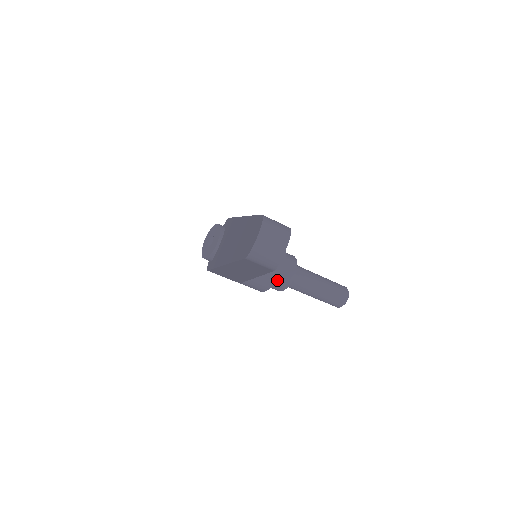
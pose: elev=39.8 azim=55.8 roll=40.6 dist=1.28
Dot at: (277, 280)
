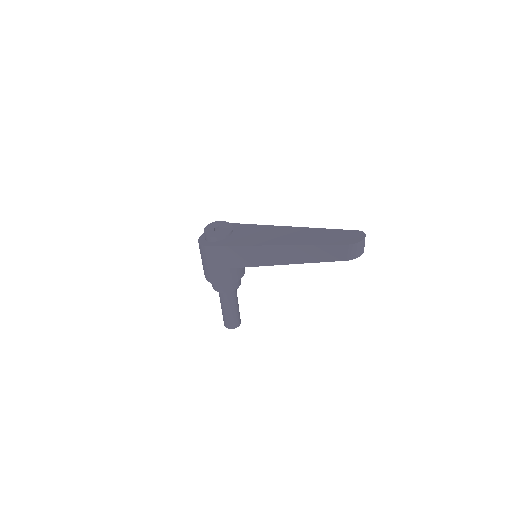
Dot at: occluded
